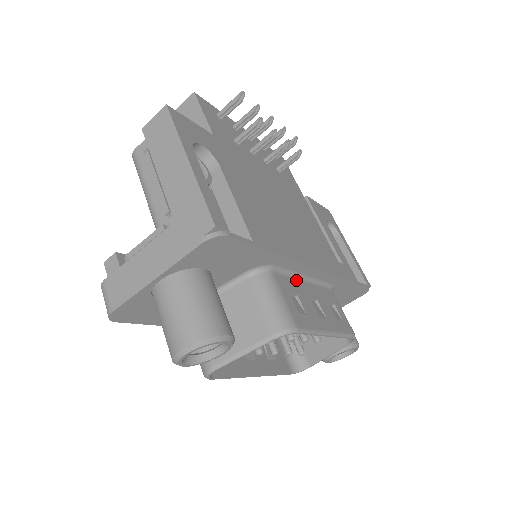
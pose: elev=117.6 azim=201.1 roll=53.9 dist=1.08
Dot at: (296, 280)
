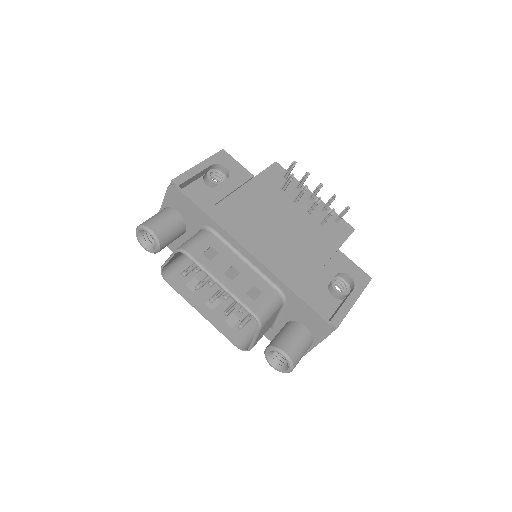
Dot at: (233, 252)
